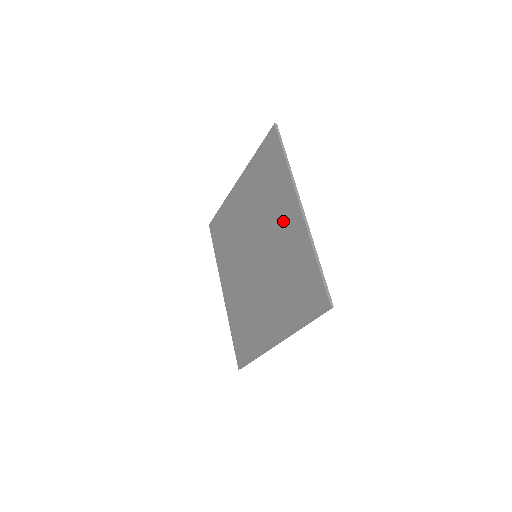
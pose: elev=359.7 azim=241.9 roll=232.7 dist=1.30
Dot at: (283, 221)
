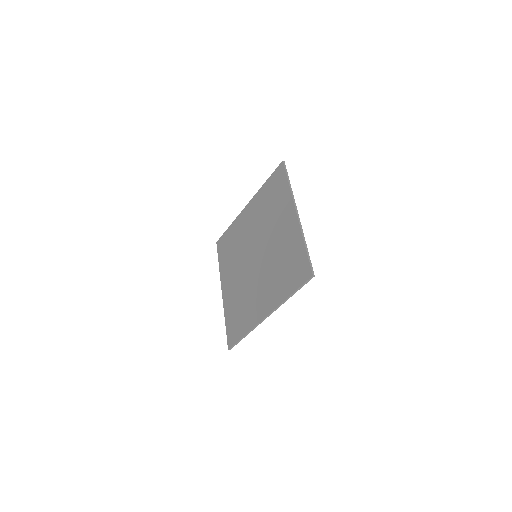
Dot at: (282, 225)
